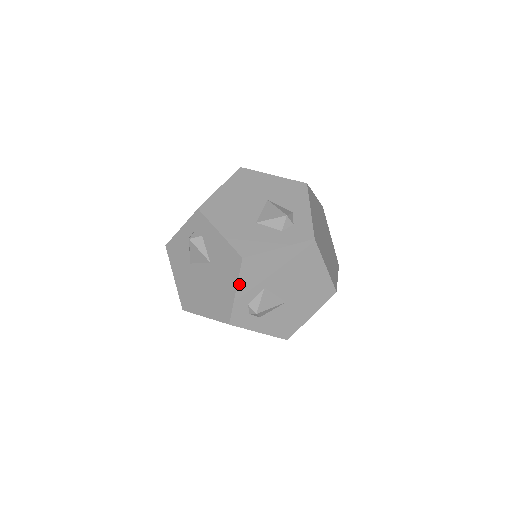
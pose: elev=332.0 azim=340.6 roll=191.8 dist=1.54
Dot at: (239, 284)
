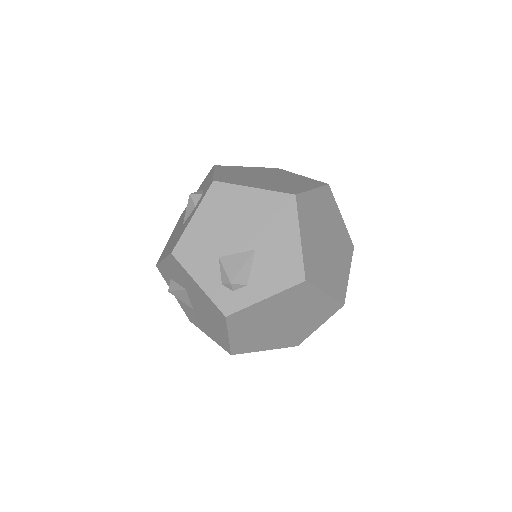
Dot at: (193, 275)
